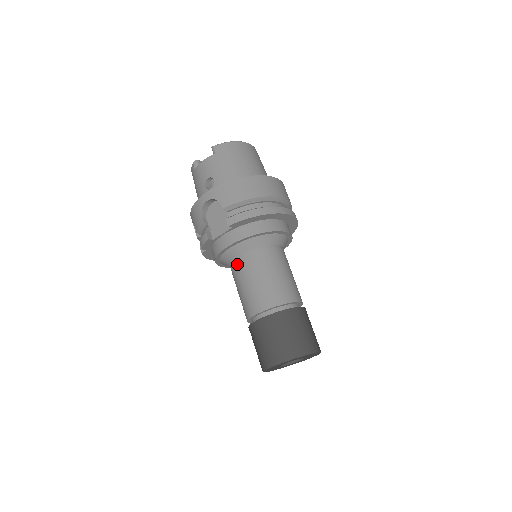
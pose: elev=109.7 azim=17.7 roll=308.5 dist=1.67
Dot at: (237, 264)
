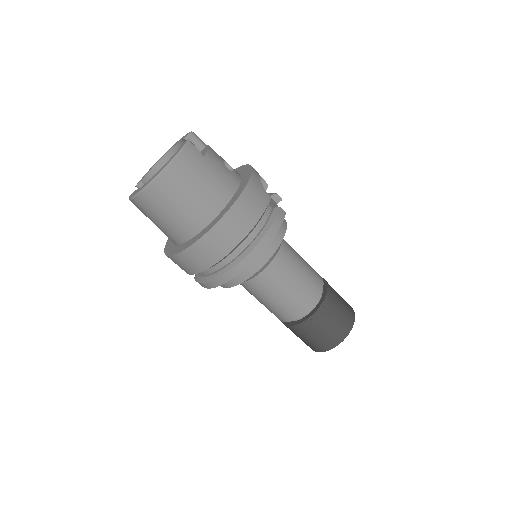
Dot at: occluded
